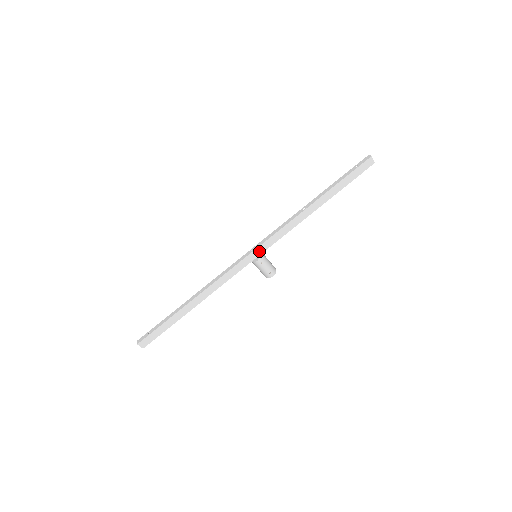
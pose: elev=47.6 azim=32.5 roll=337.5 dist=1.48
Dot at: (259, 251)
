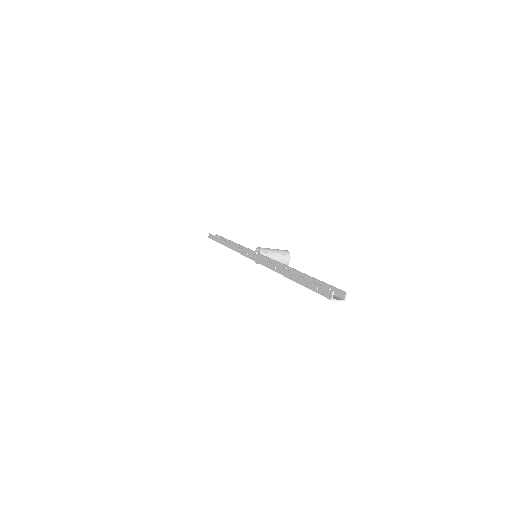
Dot at: occluded
